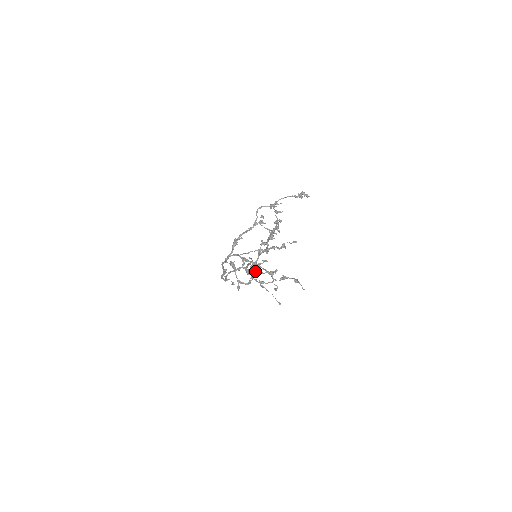
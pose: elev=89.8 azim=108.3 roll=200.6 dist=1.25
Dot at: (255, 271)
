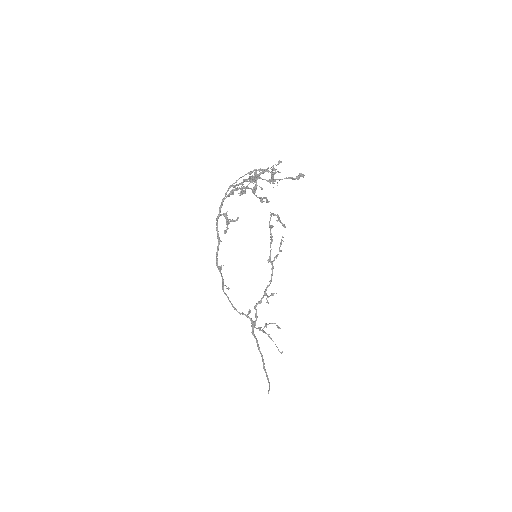
Dot at: (241, 191)
